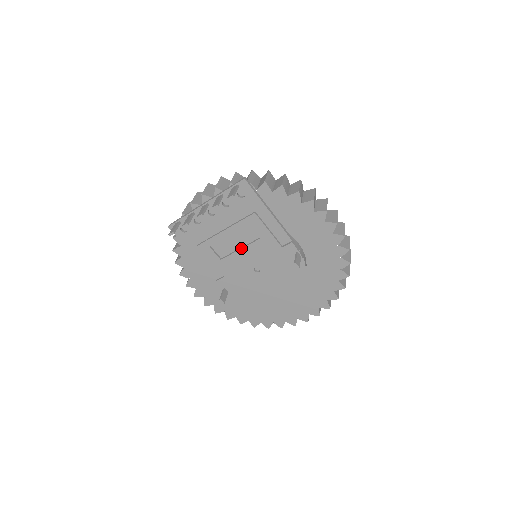
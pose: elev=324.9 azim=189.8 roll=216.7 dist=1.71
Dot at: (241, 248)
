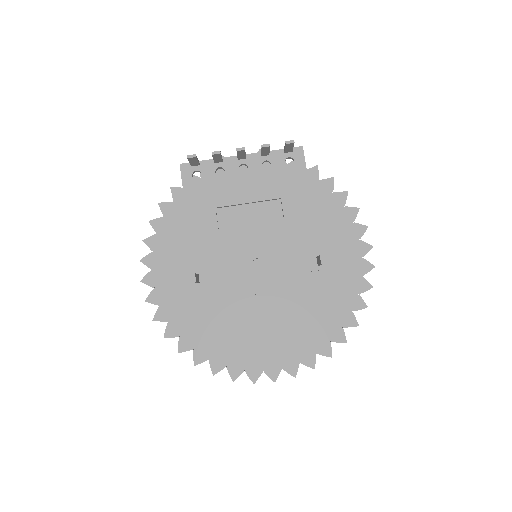
Dot at: (253, 225)
